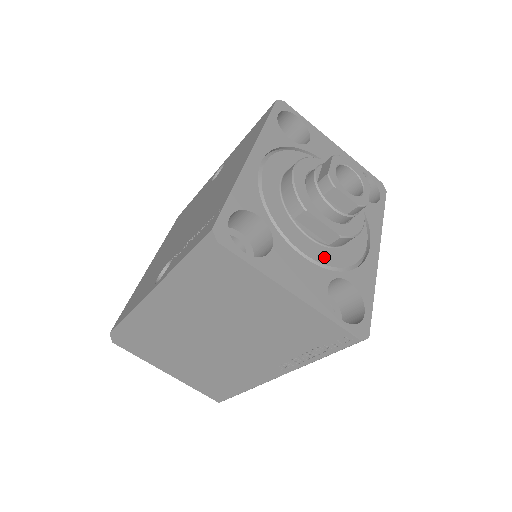
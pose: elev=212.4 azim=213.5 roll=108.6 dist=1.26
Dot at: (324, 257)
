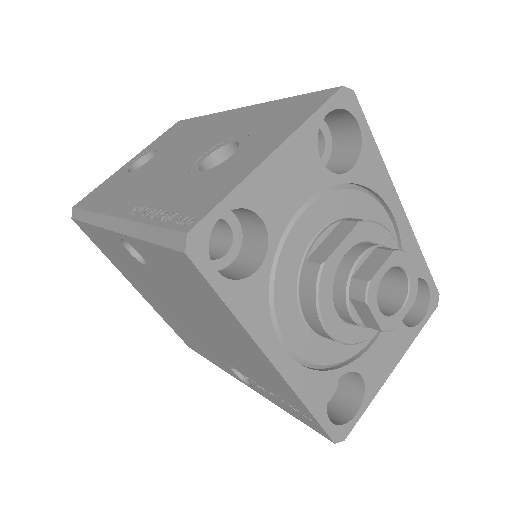
Dot at: occluded
